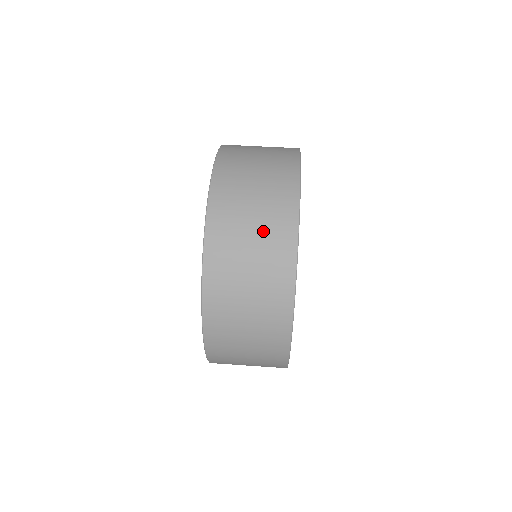
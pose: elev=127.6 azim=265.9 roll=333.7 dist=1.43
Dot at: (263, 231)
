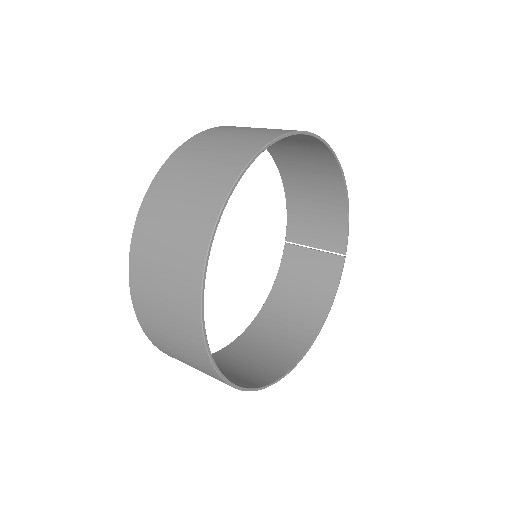
Dot at: occluded
